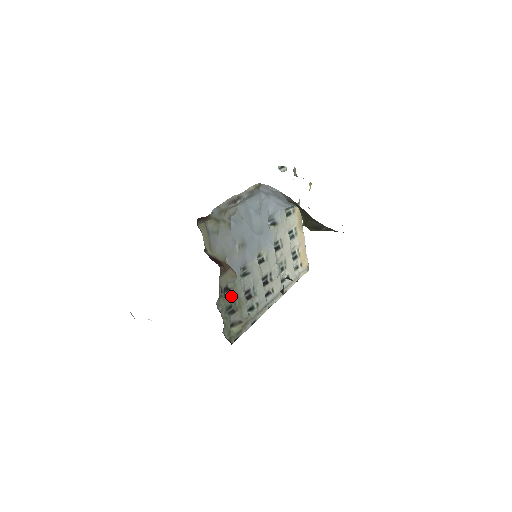
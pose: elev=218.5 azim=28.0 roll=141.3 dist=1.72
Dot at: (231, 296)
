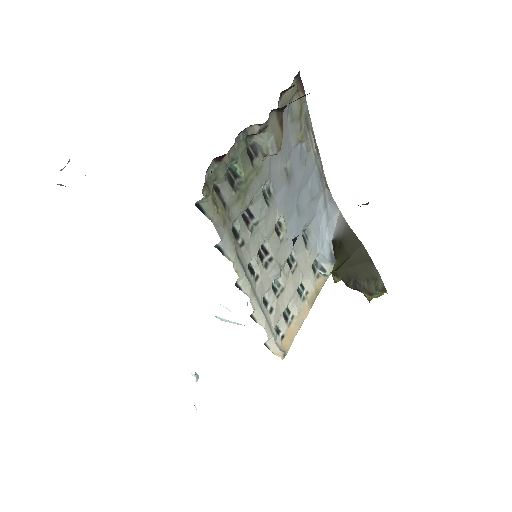
Dot at: (247, 170)
